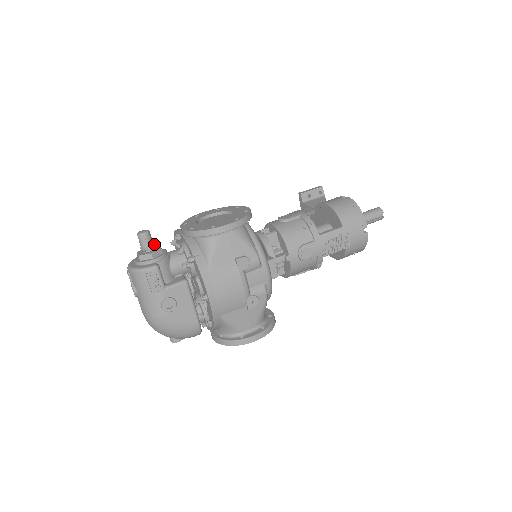
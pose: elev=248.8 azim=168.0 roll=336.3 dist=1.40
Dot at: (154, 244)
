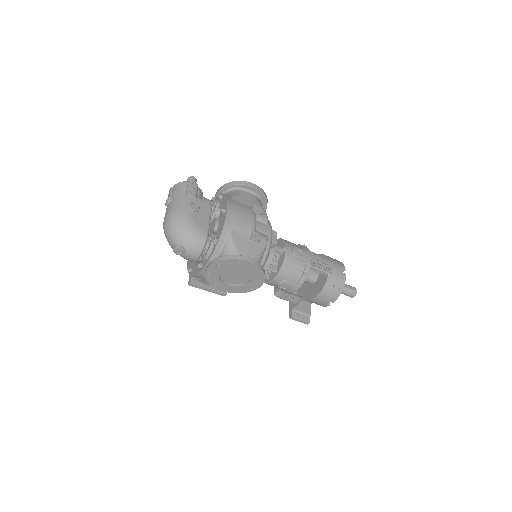
Dot at: occluded
